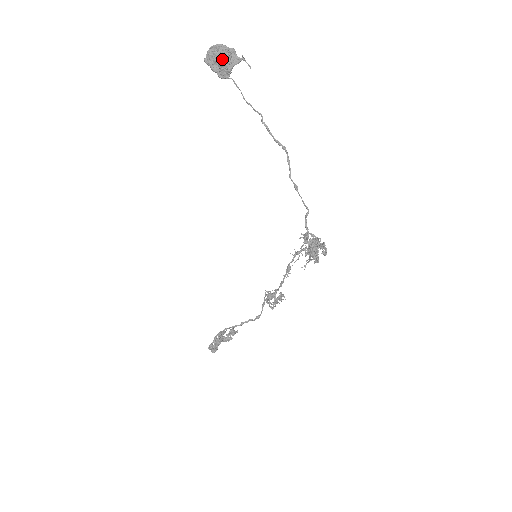
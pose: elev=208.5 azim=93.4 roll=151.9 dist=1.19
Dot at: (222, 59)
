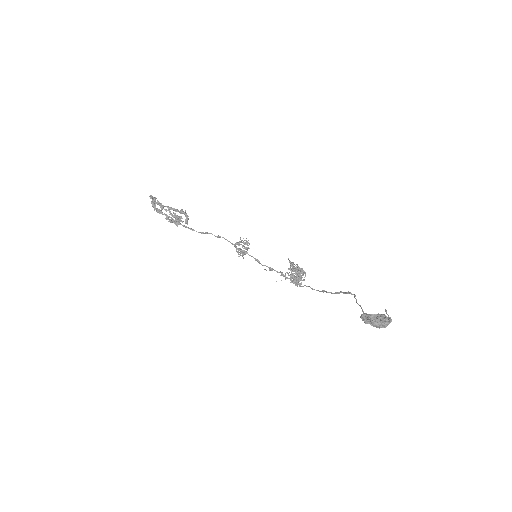
Dot at: occluded
